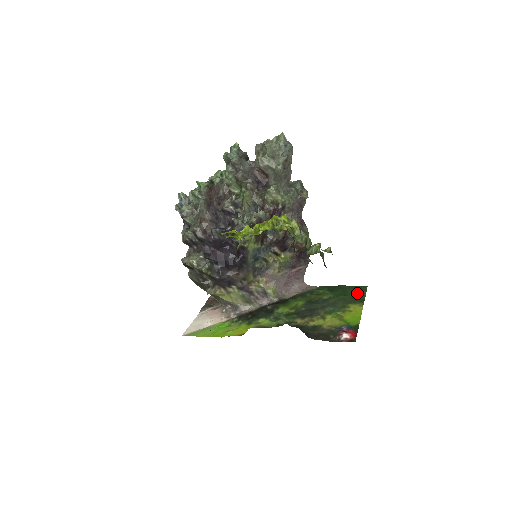
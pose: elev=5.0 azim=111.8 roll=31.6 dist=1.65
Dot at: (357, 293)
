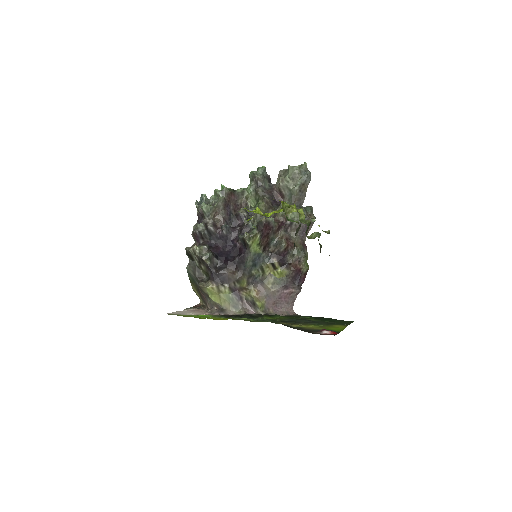
Dot at: (343, 322)
